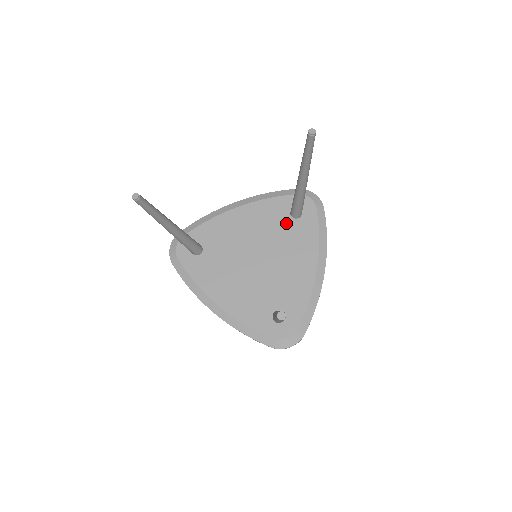
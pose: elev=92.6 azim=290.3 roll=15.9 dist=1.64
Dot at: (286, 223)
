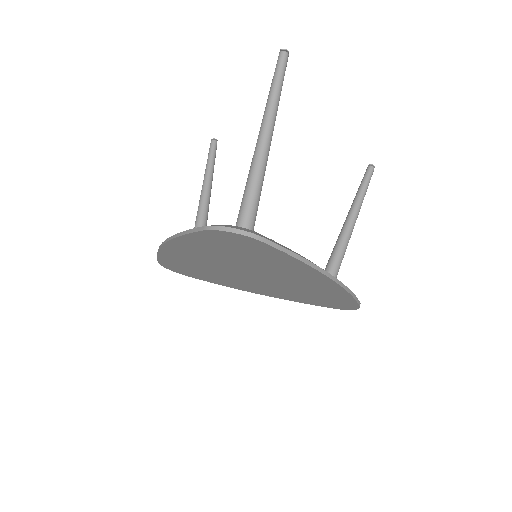
Dot at: occluded
